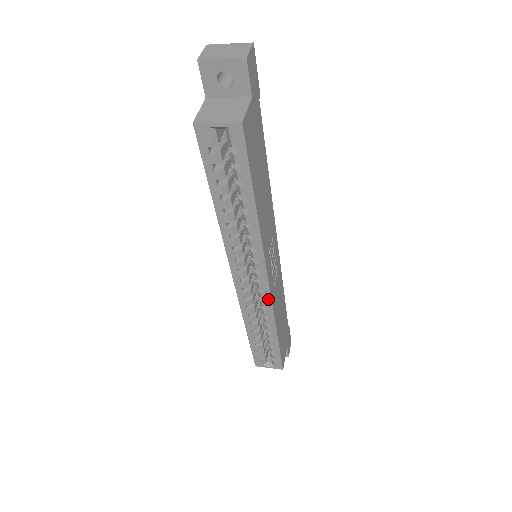
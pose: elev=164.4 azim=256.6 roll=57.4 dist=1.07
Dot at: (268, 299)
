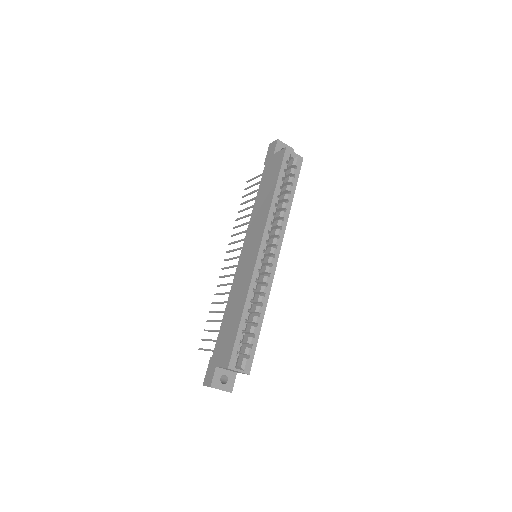
Dot at: (272, 274)
